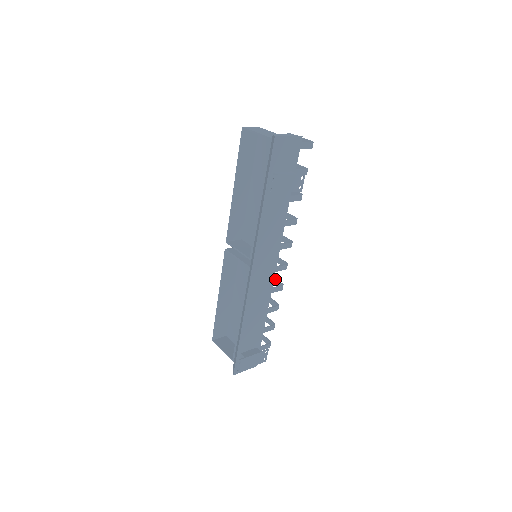
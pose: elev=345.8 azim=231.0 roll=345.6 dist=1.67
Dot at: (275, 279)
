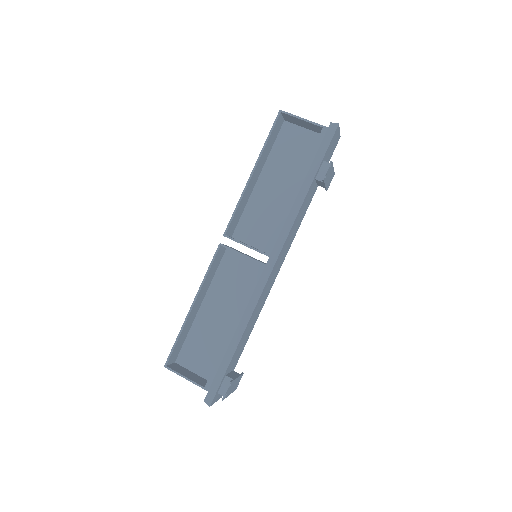
Dot at: occluded
